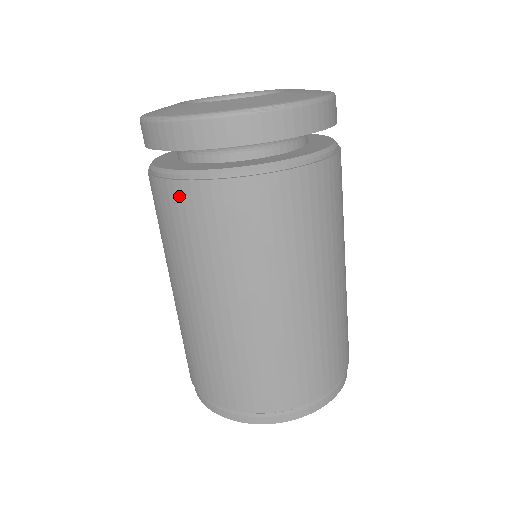
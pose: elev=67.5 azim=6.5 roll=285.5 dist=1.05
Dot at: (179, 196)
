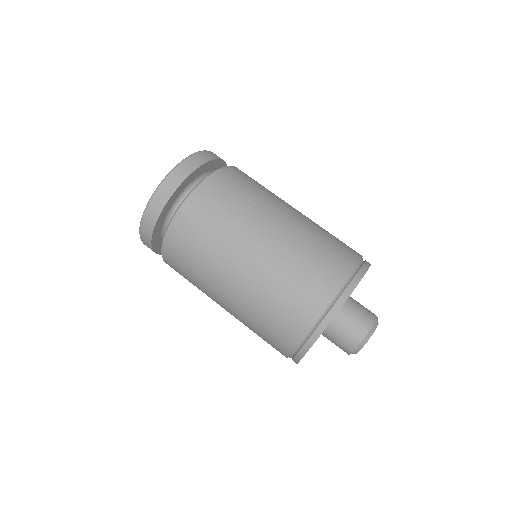
Dot at: (190, 213)
